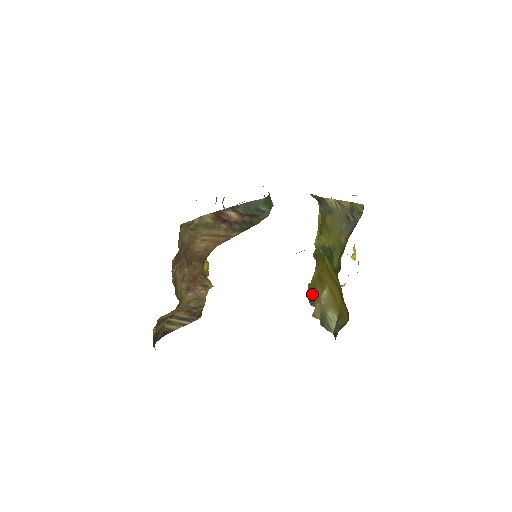
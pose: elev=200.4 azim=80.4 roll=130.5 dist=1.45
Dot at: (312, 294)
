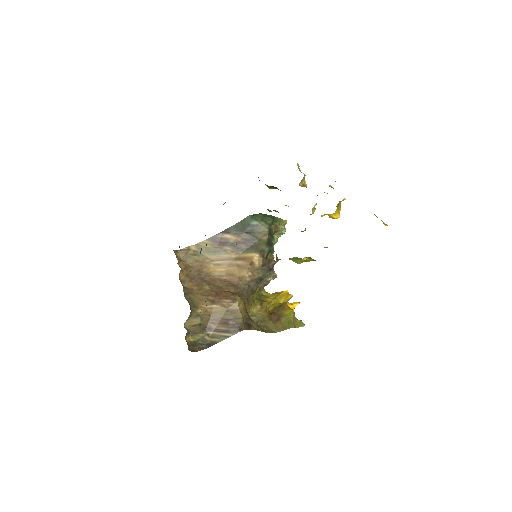
Dot at: occluded
